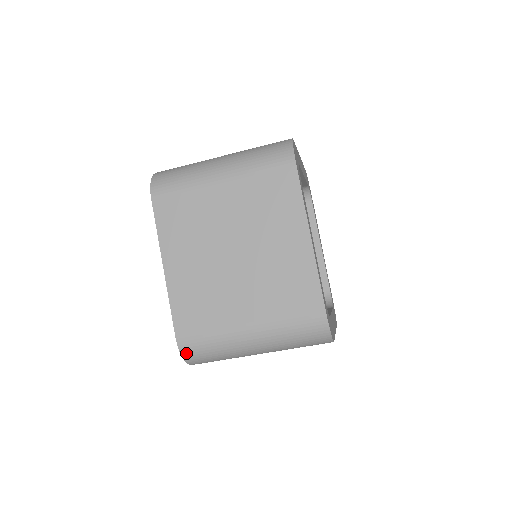
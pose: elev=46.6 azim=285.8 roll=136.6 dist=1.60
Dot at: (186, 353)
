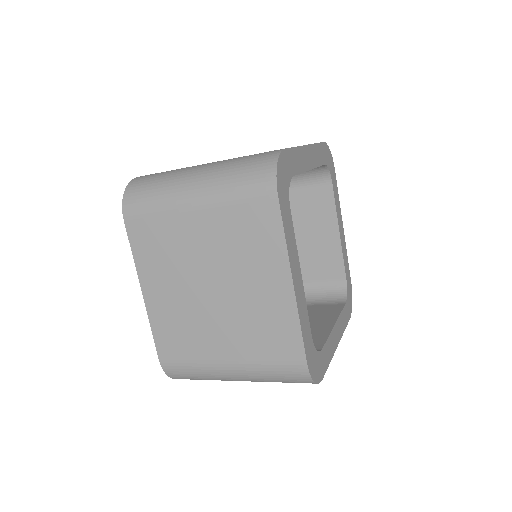
Dot at: (171, 375)
